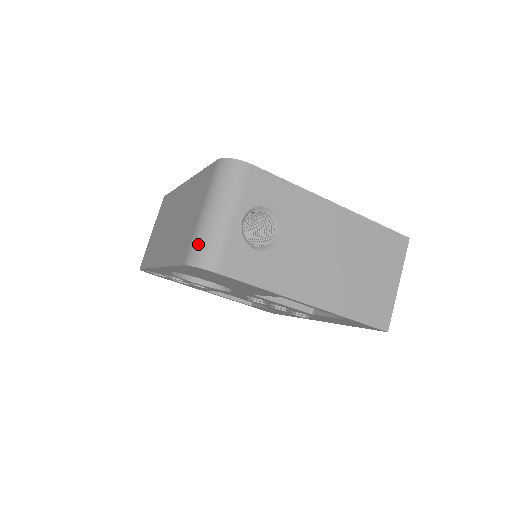
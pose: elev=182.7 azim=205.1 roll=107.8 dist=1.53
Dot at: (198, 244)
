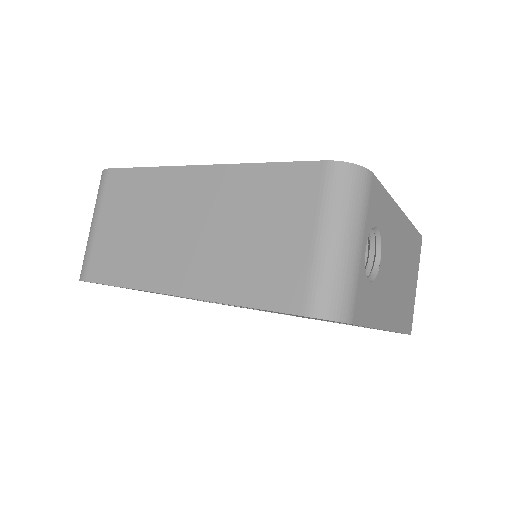
Dot at: (327, 287)
